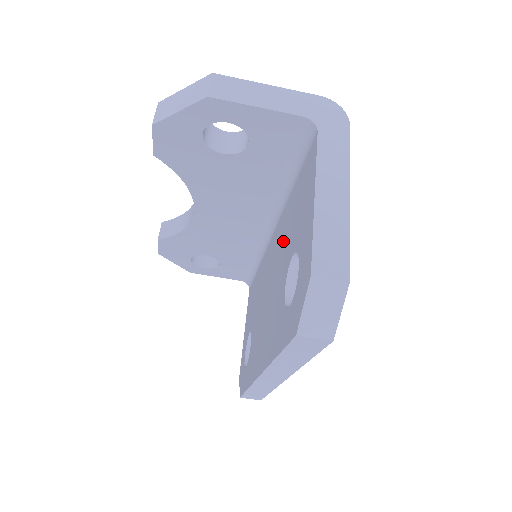
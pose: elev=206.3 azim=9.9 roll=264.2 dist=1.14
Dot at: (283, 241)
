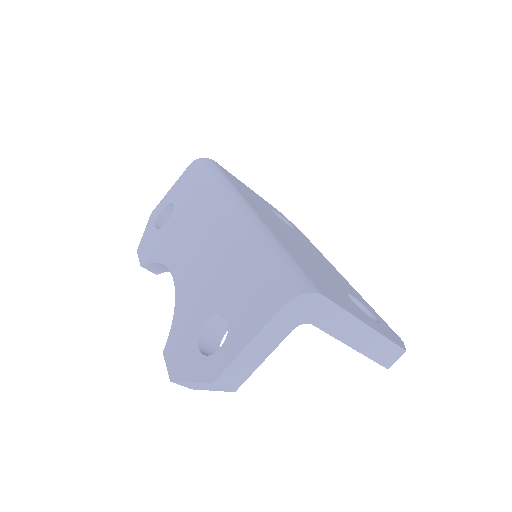
Dot at: occluded
